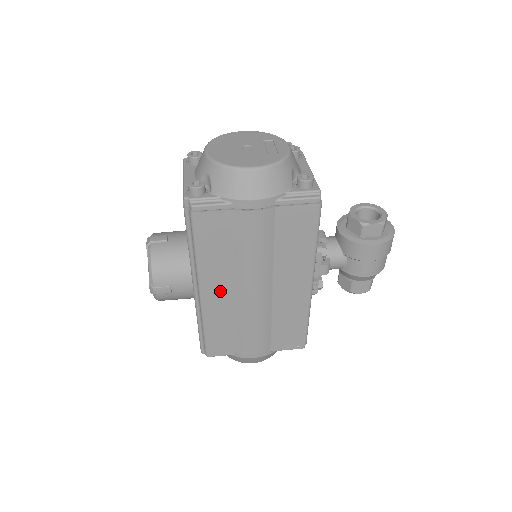
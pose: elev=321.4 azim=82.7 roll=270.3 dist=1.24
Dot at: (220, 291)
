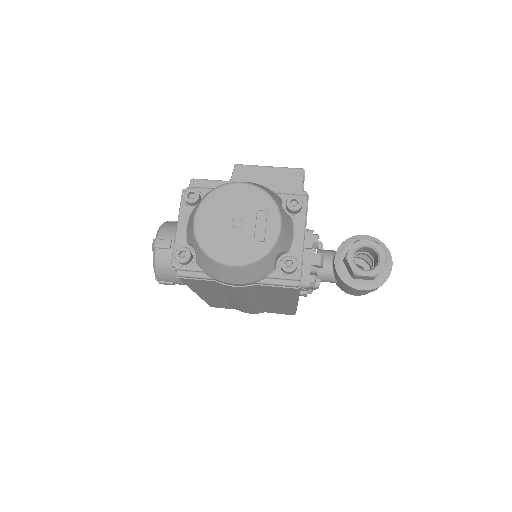
Dot at: (214, 296)
